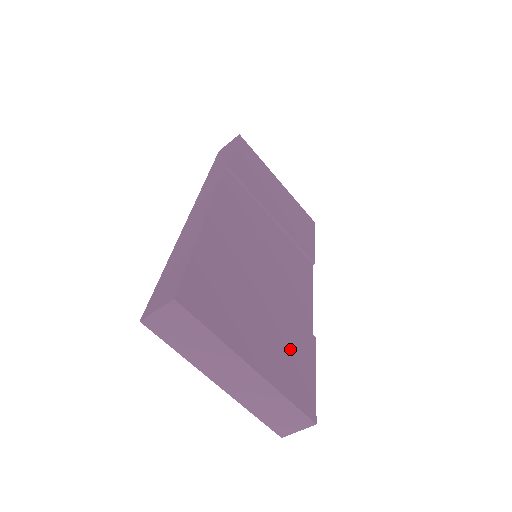
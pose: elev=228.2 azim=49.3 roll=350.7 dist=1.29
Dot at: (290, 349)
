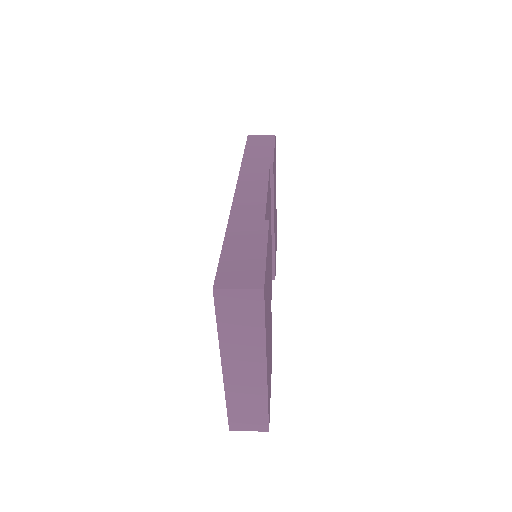
Dot at: (270, 358)
